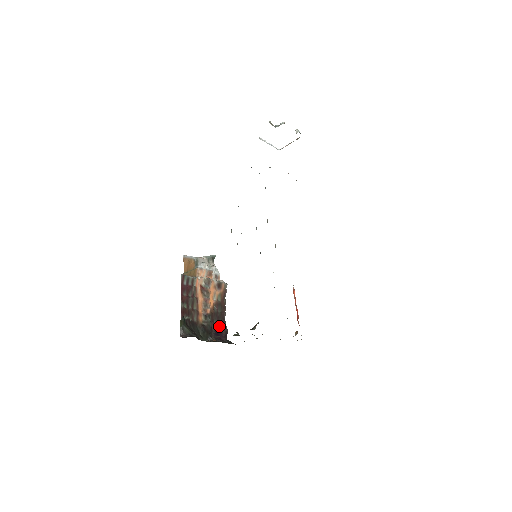
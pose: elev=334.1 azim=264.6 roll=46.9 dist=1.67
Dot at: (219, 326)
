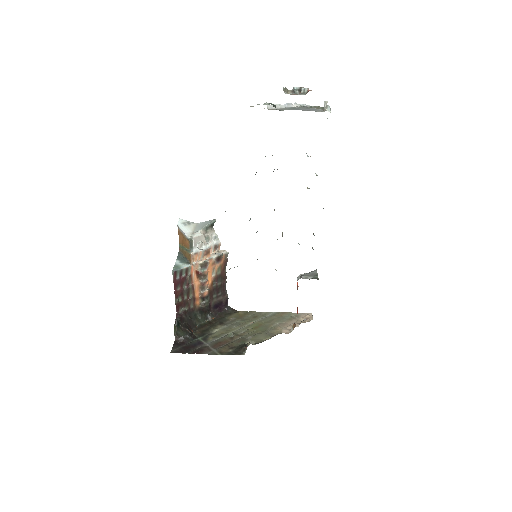
Dot at: (219, 298)
